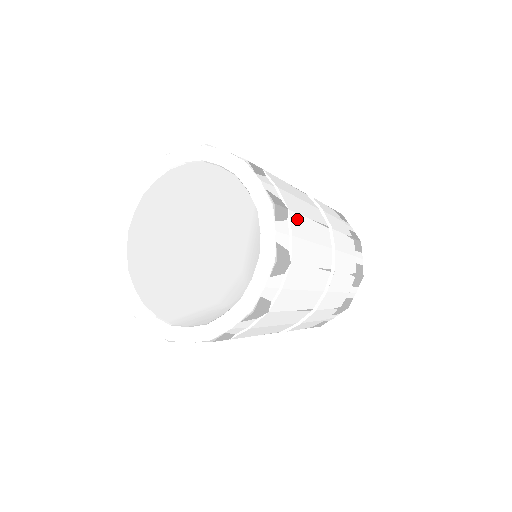
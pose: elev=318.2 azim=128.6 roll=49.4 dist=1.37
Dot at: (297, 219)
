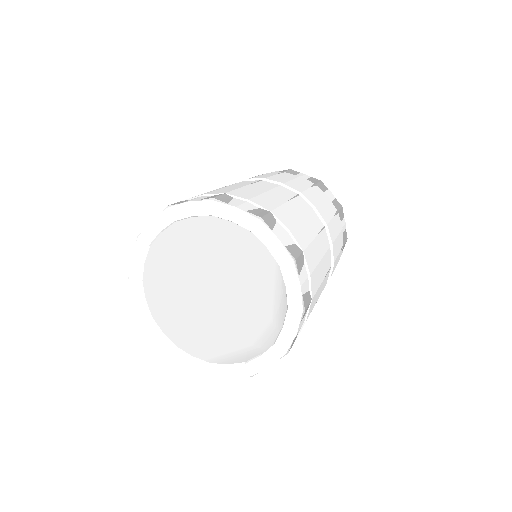
Dot at: (309, 252)
